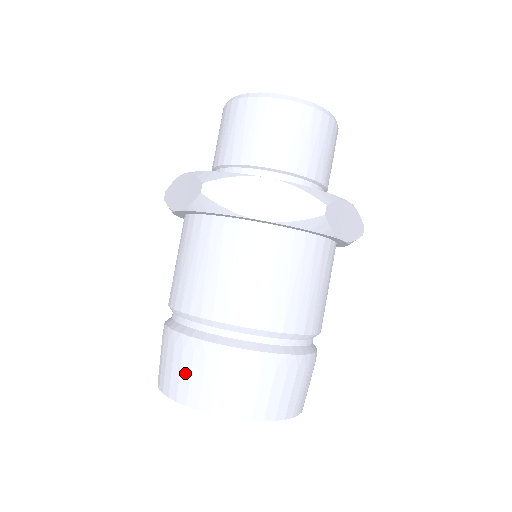
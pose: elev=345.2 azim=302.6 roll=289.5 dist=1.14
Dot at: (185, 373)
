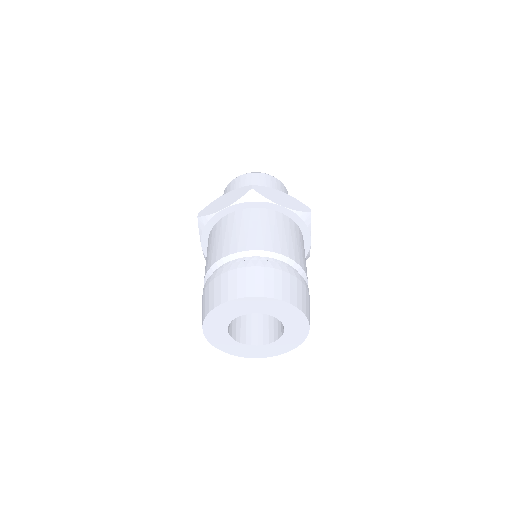
Dot at: (250, 279)
